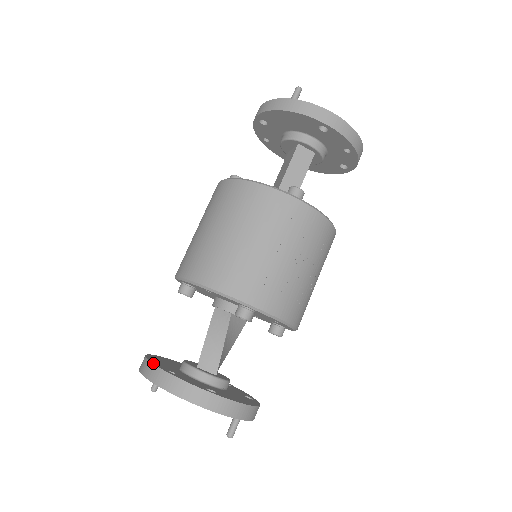
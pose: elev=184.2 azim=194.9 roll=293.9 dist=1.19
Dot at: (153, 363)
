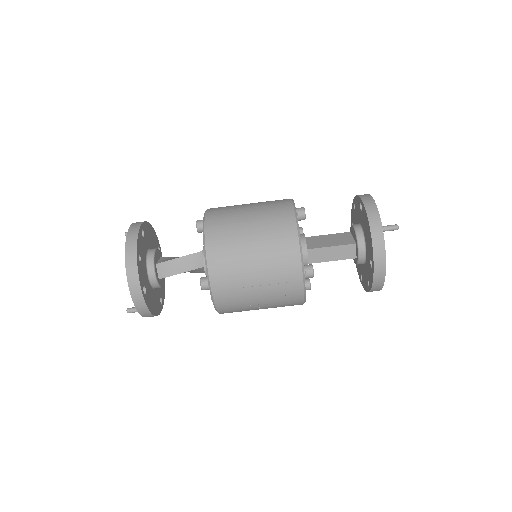
Dot at: (138, 241)
